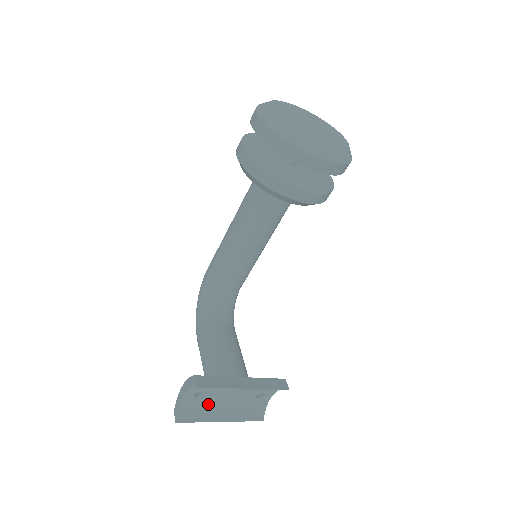
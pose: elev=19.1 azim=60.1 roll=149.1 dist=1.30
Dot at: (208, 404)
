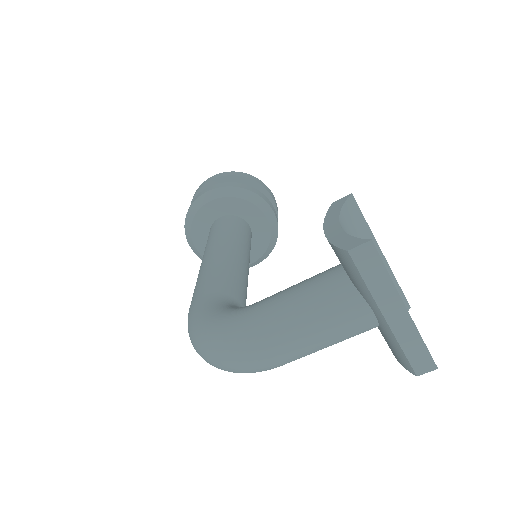
Dot at: occluded
